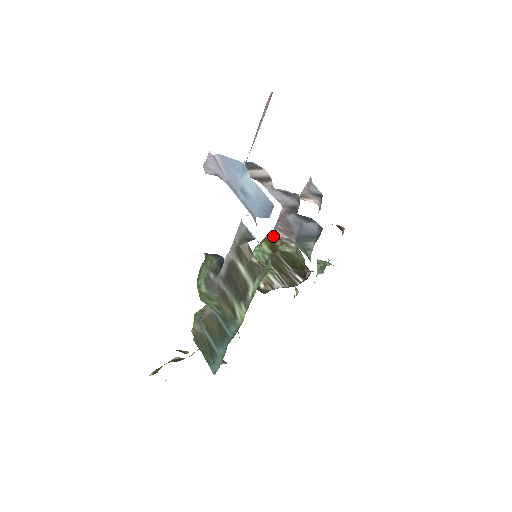
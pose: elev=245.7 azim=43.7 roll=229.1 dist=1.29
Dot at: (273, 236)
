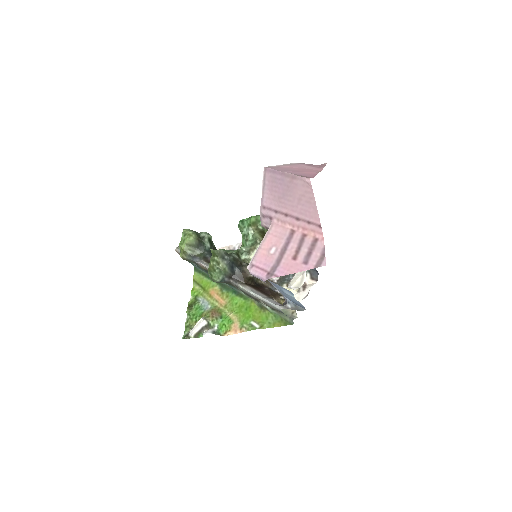
Dot at: occluded
